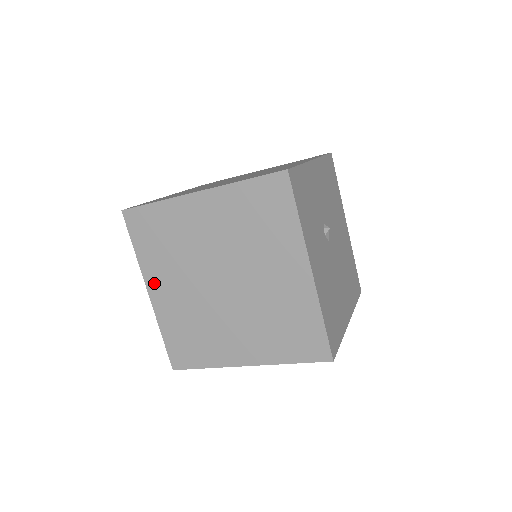
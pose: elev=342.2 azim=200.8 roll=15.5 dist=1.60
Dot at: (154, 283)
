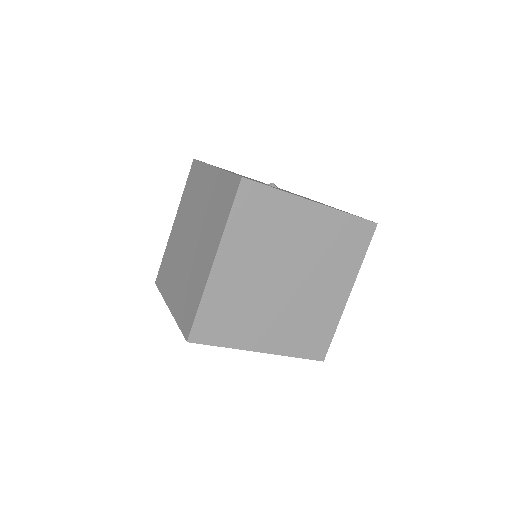
Dot at: (256, 342)
